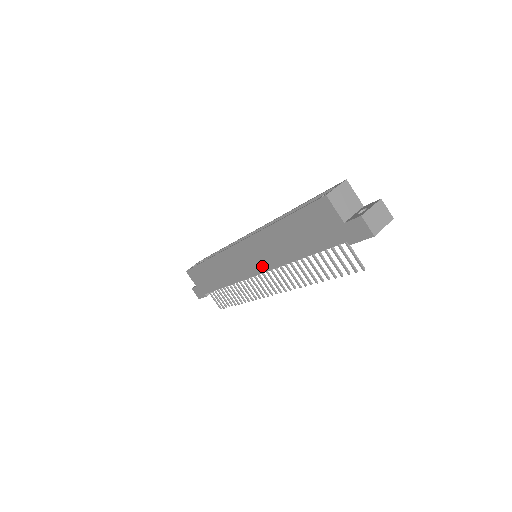
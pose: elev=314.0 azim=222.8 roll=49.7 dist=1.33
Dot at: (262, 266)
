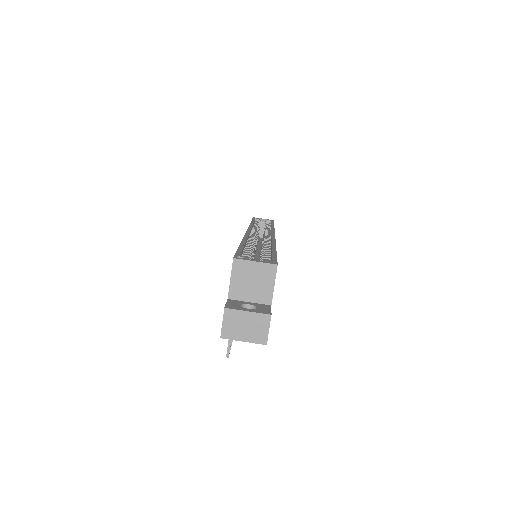
Dot at: occluded
